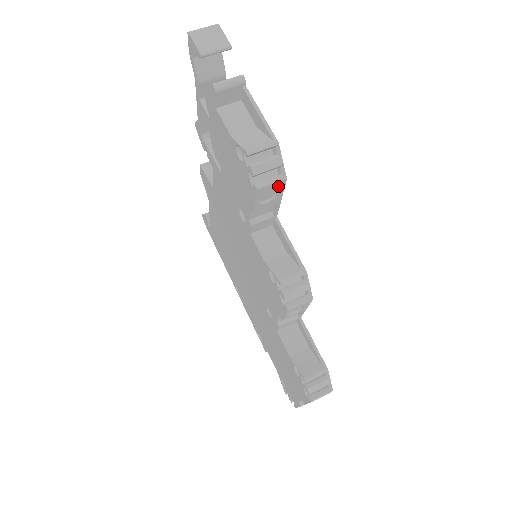
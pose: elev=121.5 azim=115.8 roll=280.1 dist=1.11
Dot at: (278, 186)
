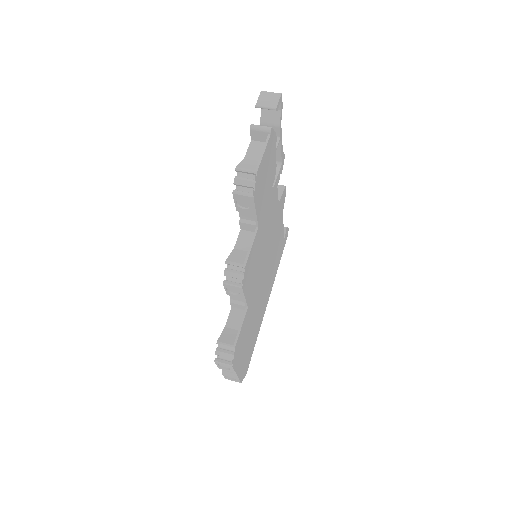
Dot at: (249, 200)
